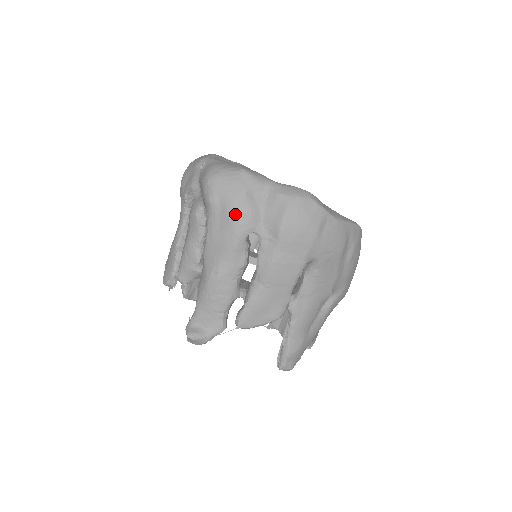
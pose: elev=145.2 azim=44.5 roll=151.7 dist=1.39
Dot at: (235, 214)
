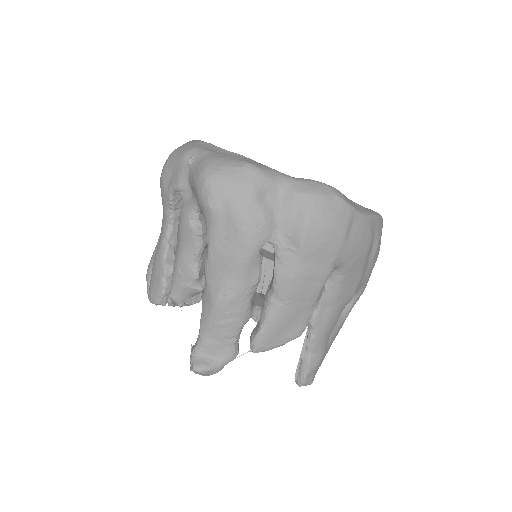
Dot at: (245, 223)
